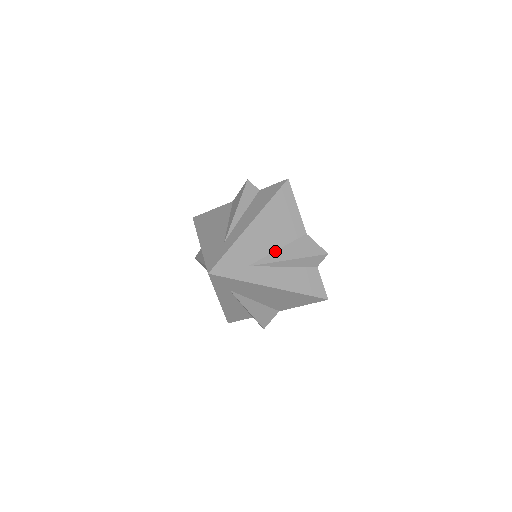
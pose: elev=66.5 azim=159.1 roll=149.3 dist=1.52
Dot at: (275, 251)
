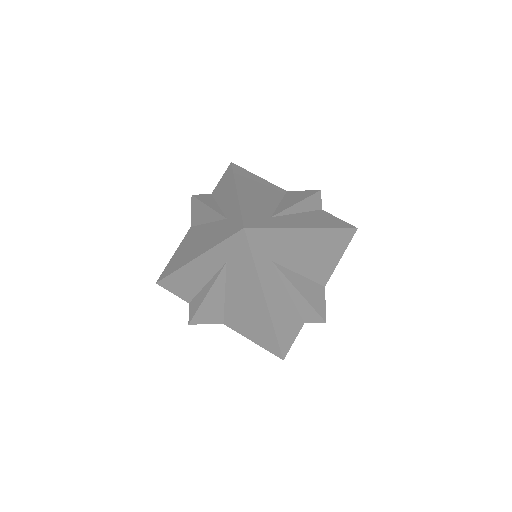
Dot at: (298, 273)
